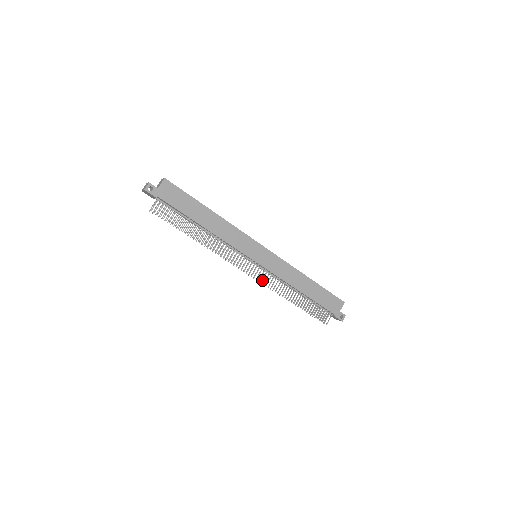
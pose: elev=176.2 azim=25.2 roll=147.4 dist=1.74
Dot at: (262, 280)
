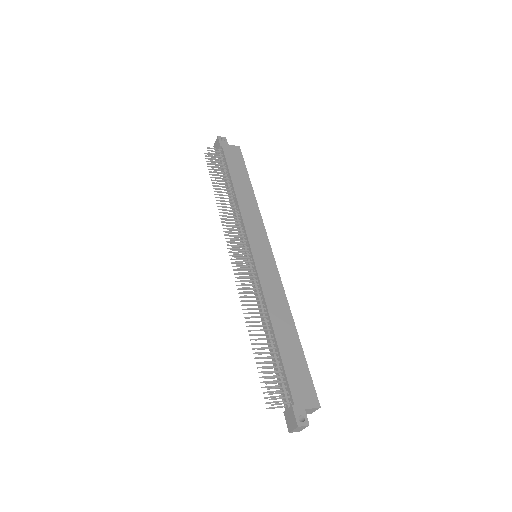
Dot at: (241, 272)
